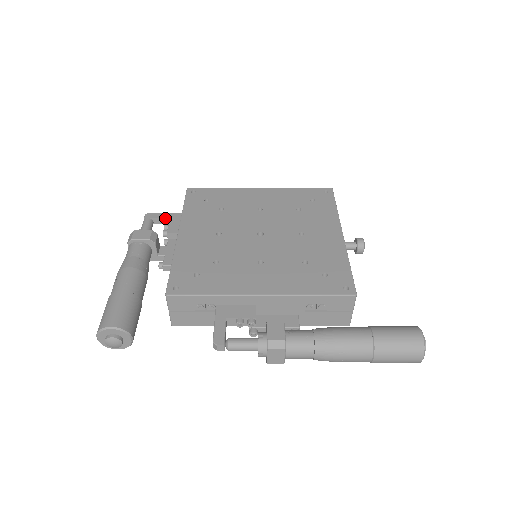
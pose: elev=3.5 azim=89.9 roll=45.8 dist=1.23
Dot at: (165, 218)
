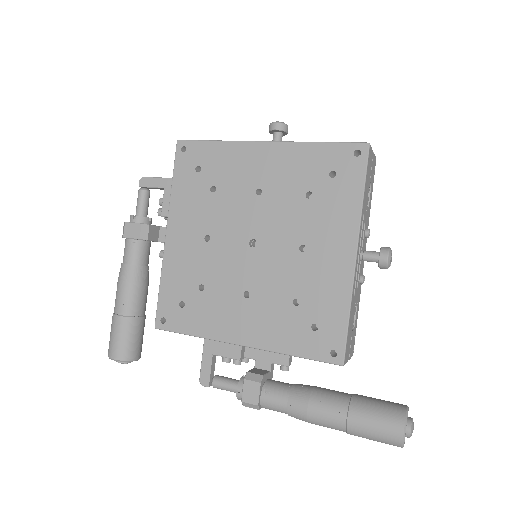
Dot at: (159, 188)
